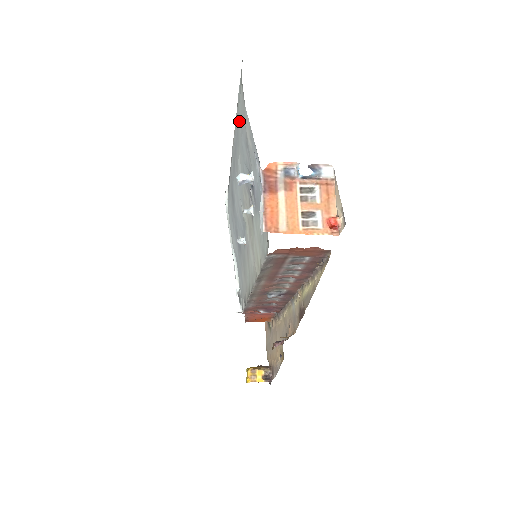
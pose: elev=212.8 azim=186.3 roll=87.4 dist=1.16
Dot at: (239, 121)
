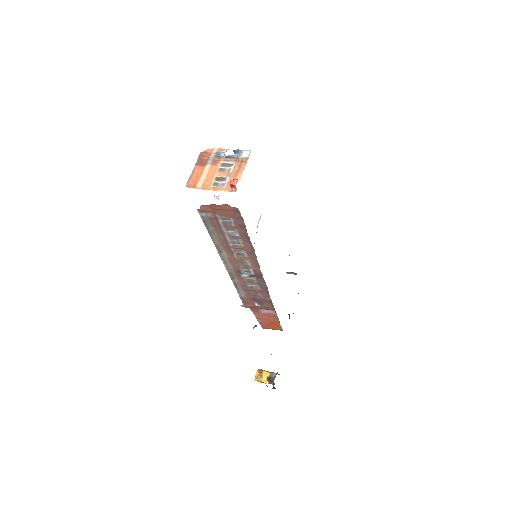
Dot at: occluded
